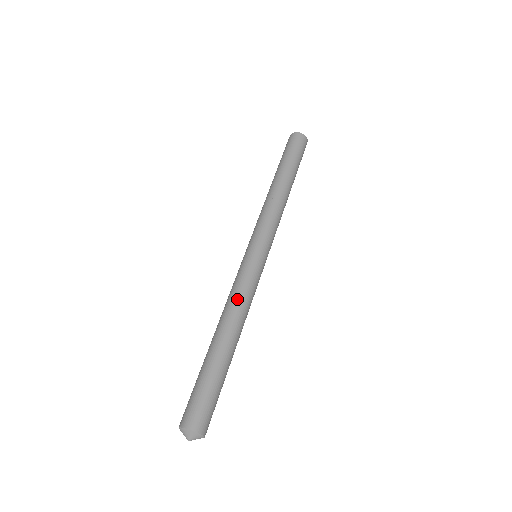
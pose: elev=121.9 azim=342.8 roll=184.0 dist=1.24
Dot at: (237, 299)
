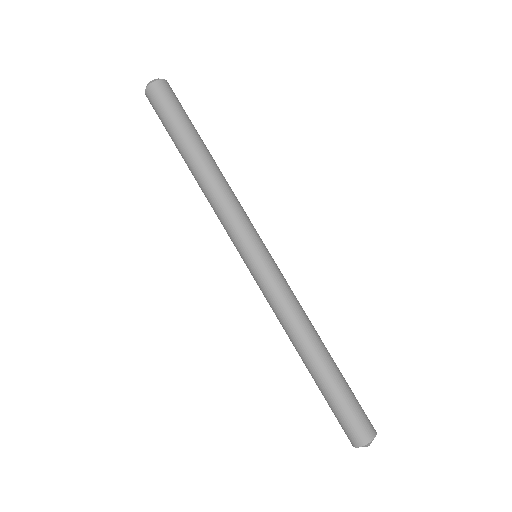
Dot at: (289, 316)
